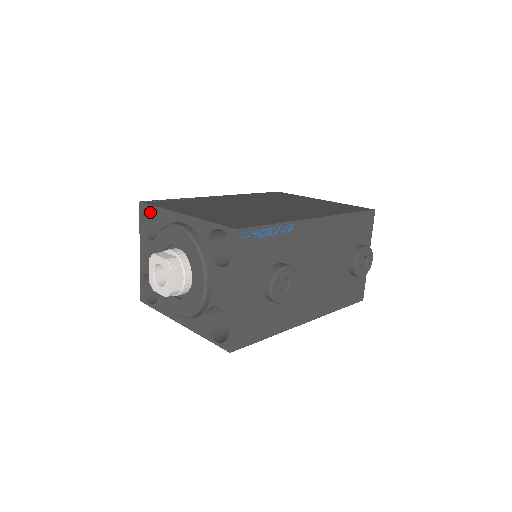
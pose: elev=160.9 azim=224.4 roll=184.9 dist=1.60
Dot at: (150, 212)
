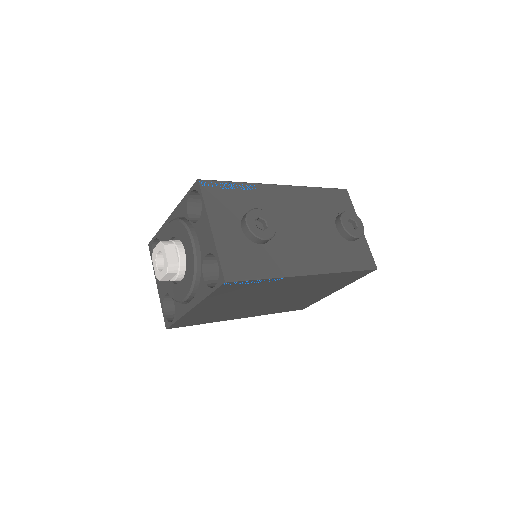
Dot at: occluded
